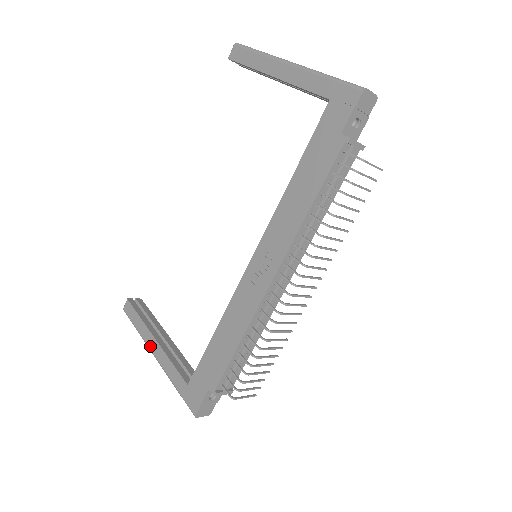
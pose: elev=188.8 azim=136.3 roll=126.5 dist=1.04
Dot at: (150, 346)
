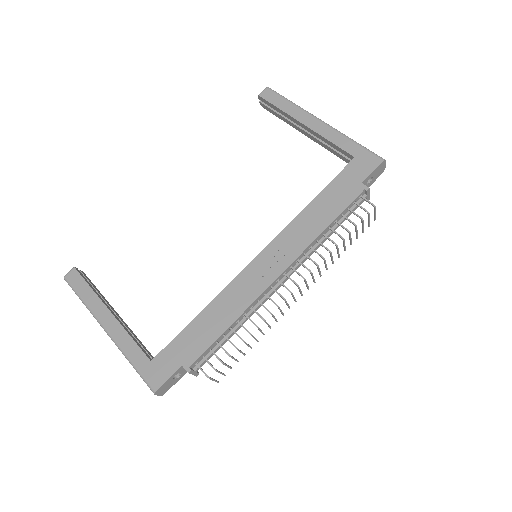
Dot at: (101, 318)
